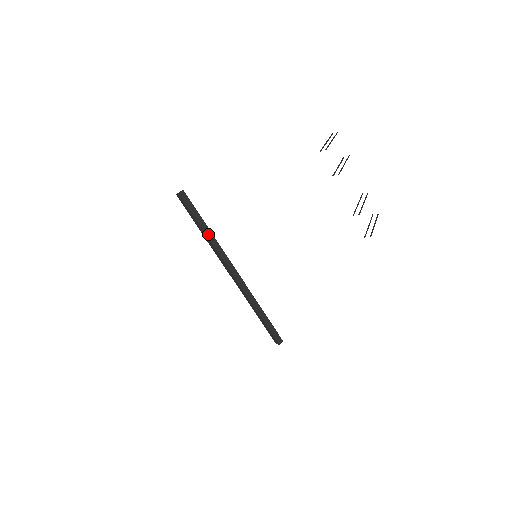
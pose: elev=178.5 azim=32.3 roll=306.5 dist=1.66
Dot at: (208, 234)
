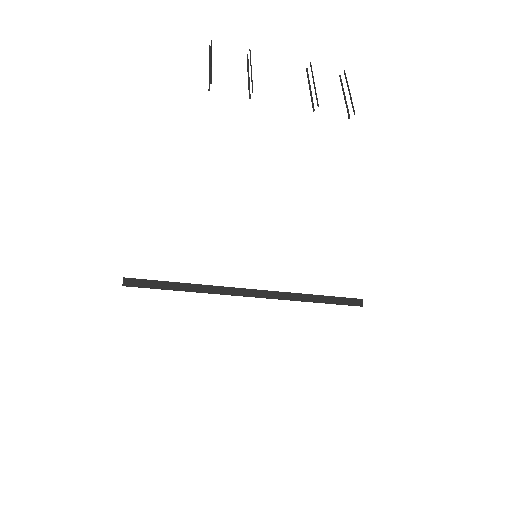
Dot at: (189, 288)
